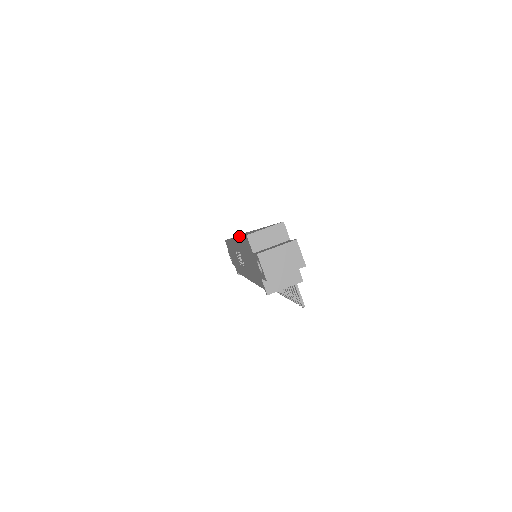
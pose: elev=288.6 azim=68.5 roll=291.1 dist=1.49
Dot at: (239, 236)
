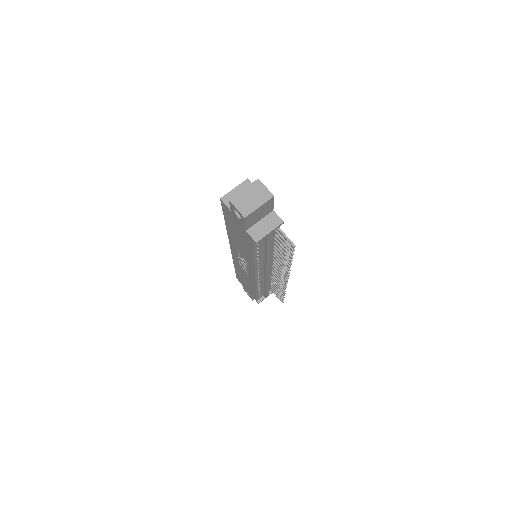
Dot at: occluded
